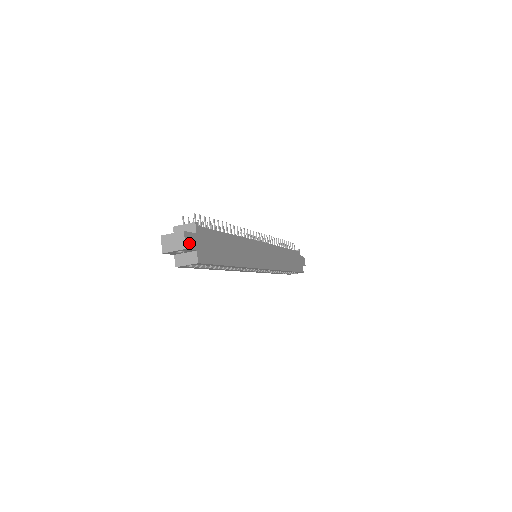
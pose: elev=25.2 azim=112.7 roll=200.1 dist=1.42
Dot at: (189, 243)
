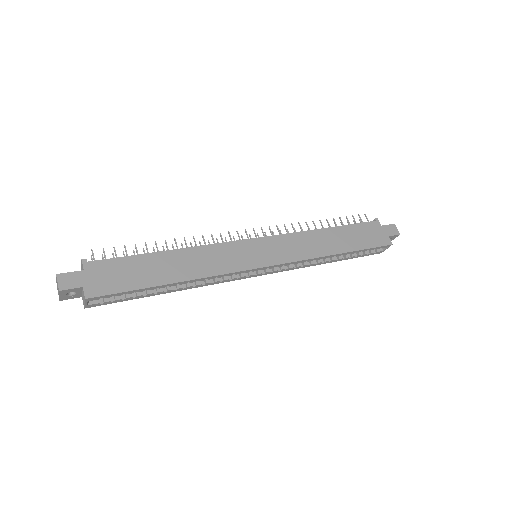
Dot at: (67, 283)
